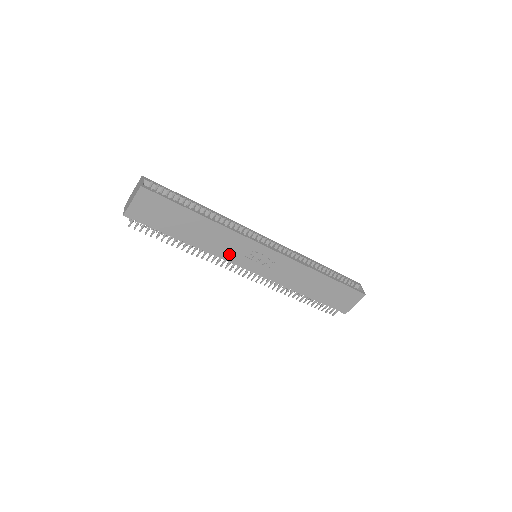
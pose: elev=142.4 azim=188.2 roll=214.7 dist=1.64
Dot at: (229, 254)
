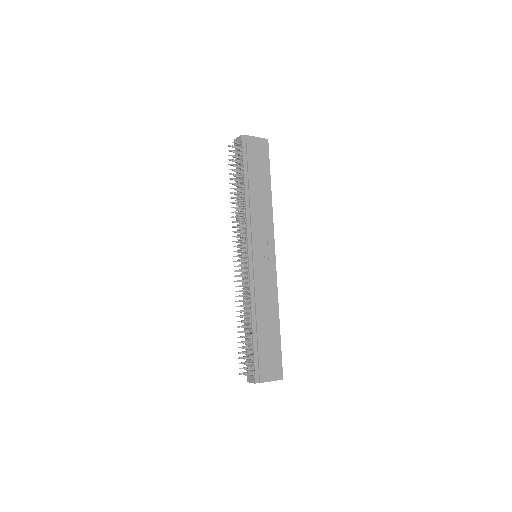
Dot at: (254, 228)
